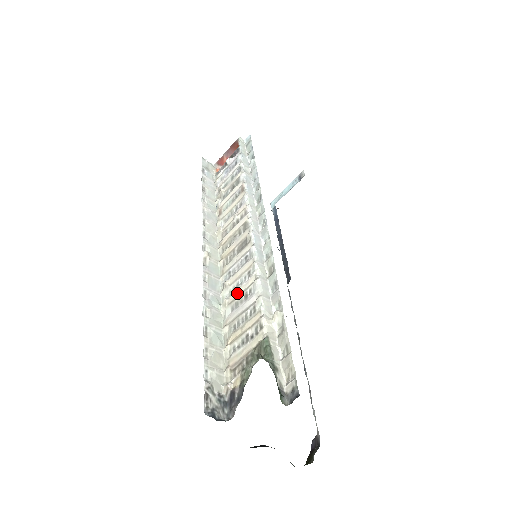
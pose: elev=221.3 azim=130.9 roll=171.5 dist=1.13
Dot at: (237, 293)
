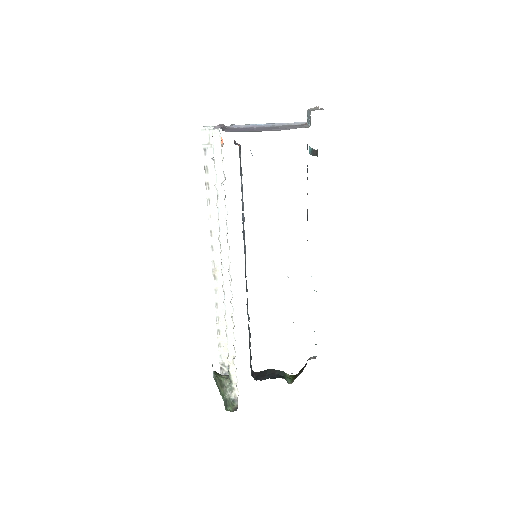
Dot at: occluded
